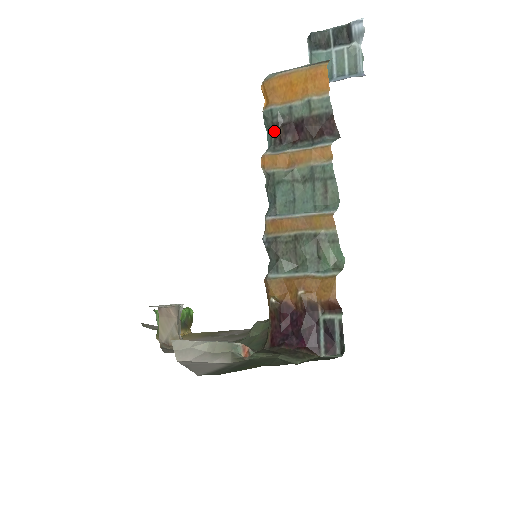
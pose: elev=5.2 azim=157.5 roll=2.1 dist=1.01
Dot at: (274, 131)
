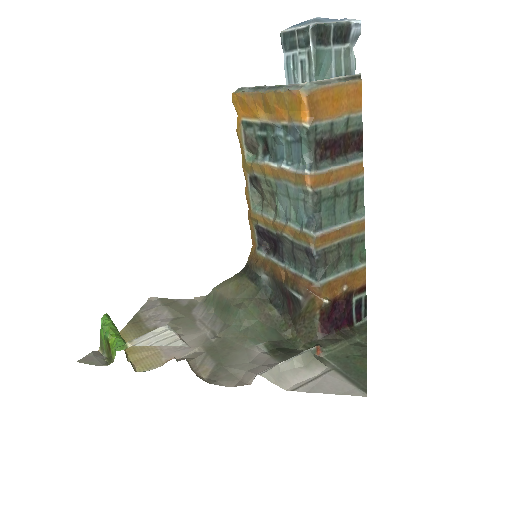
Dot at: (315, 147)
